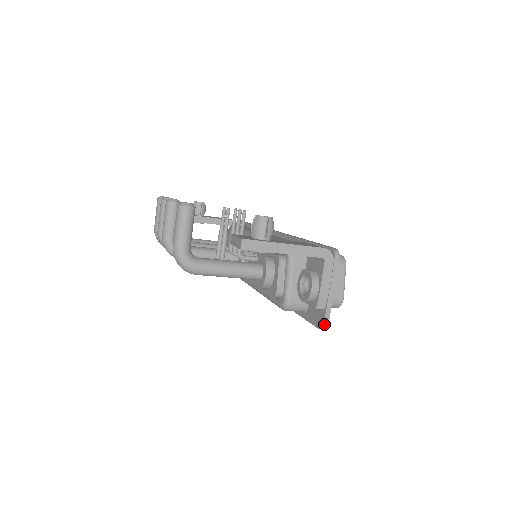
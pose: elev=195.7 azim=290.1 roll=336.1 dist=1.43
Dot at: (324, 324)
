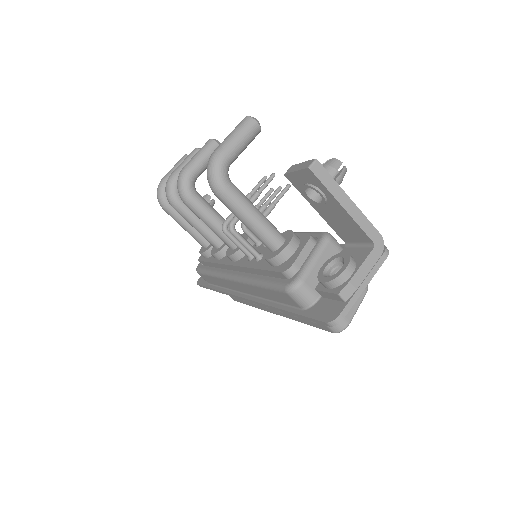
Dot at: (338, 317)
